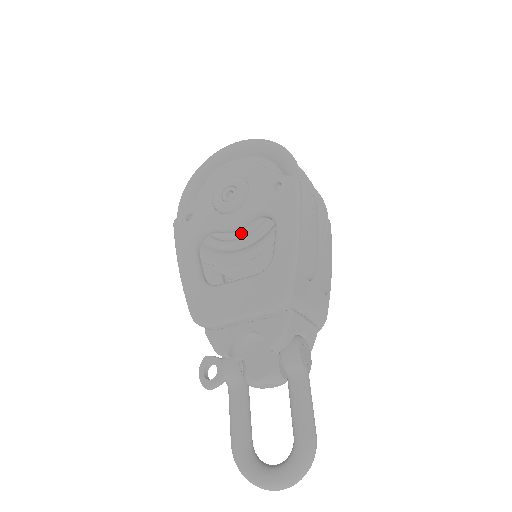
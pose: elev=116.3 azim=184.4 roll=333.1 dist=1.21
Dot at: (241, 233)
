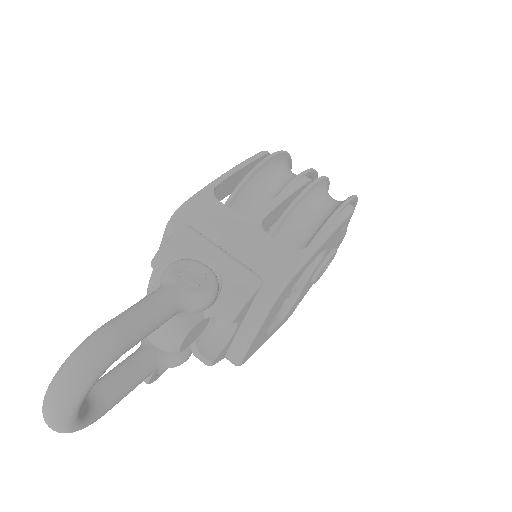
Dot at: occluded
